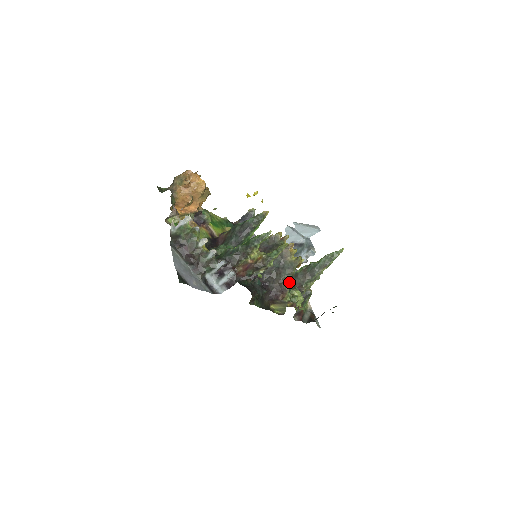
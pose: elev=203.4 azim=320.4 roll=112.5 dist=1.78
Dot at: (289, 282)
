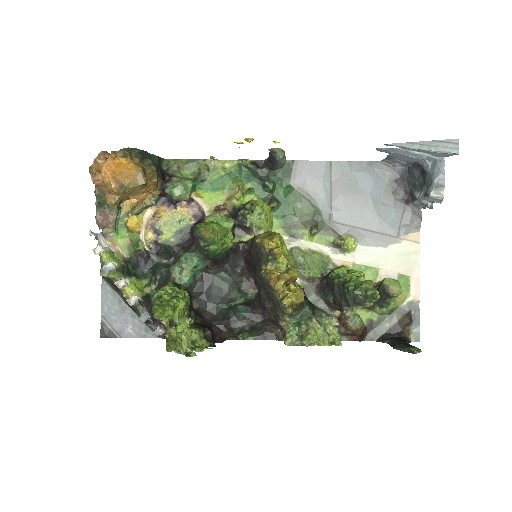
Dot at: (294, 315)
